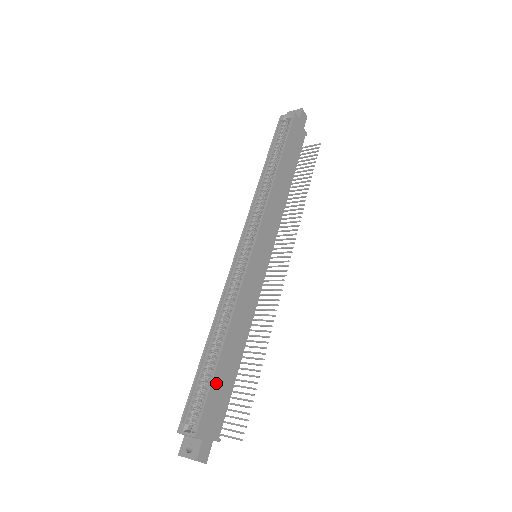
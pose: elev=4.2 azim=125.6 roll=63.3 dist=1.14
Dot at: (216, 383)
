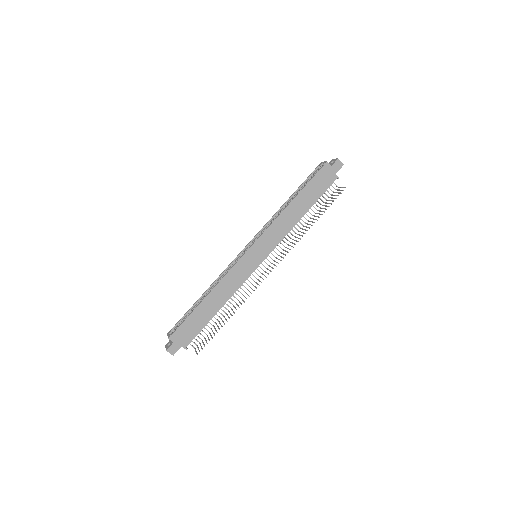
Dot at: (192, 318)
